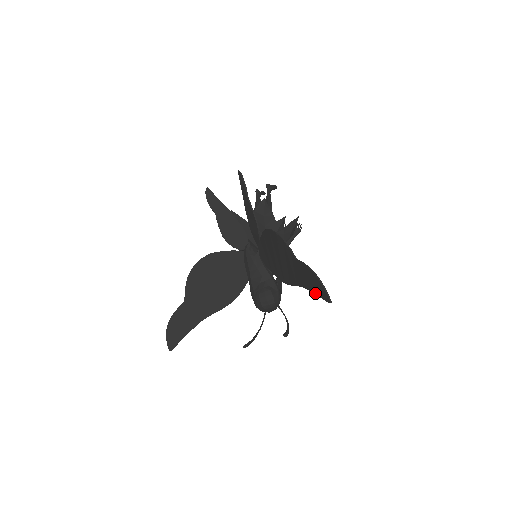
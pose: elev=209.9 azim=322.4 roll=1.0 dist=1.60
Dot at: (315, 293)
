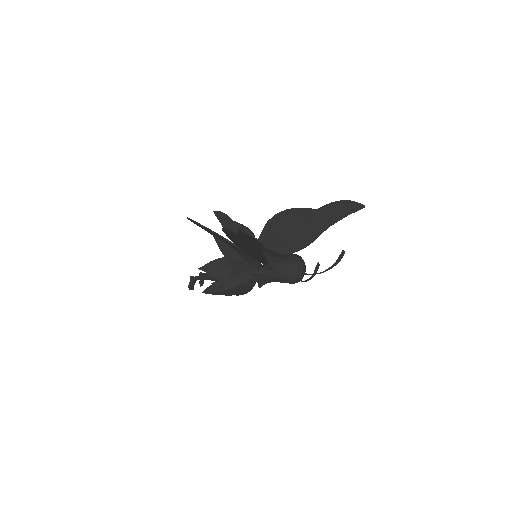
Dot at: (347, 214)
